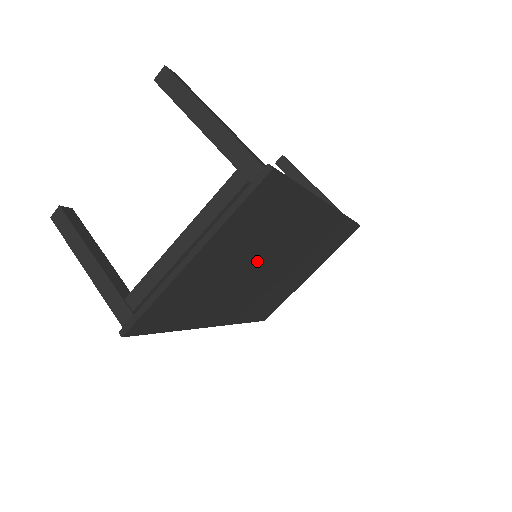
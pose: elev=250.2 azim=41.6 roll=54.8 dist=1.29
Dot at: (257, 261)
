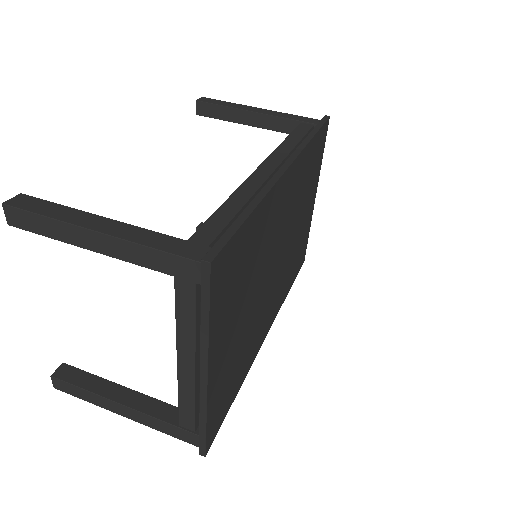
Dot at: (263, 278)
